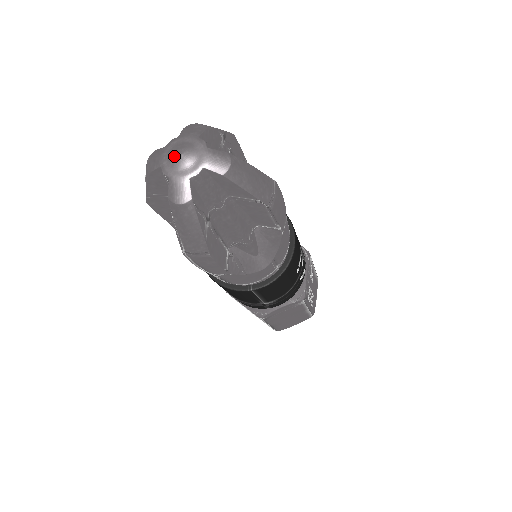
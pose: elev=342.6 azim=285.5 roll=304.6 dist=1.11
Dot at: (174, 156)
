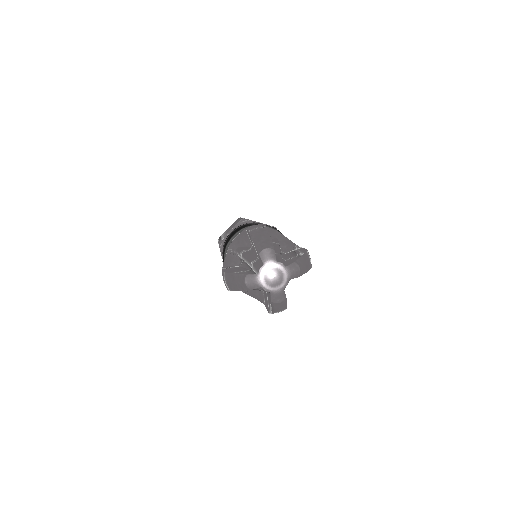
Dot at: (269, 280)
